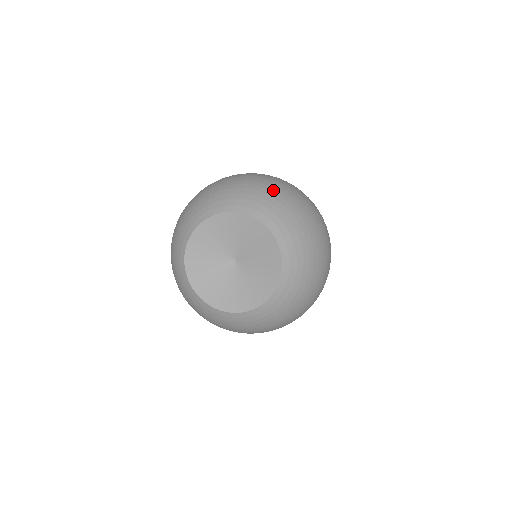
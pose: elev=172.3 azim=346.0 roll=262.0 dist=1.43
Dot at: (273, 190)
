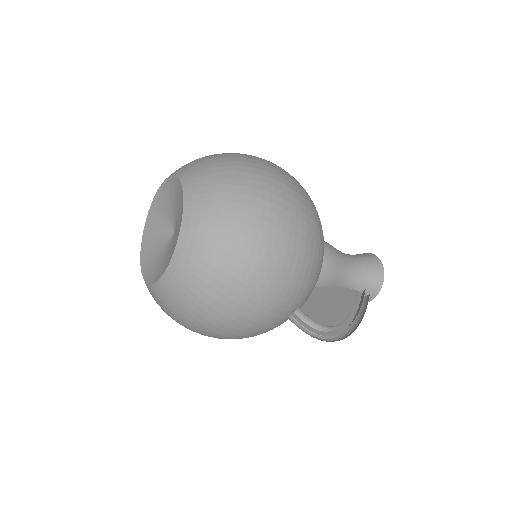
Dot at: occluded
